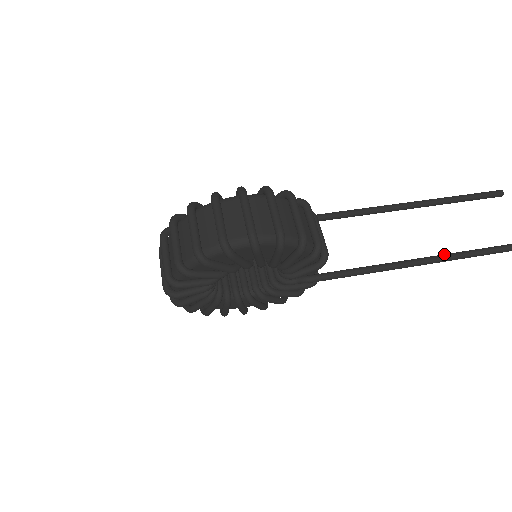
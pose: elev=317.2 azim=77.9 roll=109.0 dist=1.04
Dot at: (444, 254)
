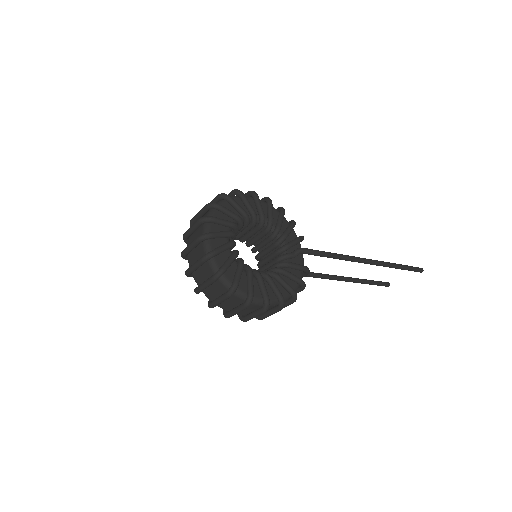
Dot at: occluded
